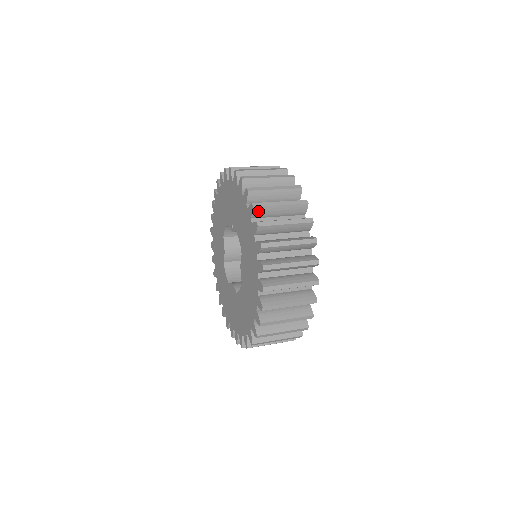
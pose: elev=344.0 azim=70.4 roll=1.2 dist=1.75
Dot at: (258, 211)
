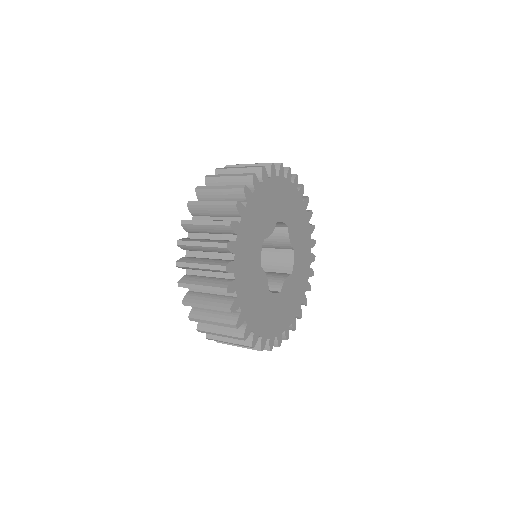
Dot at: occluded
